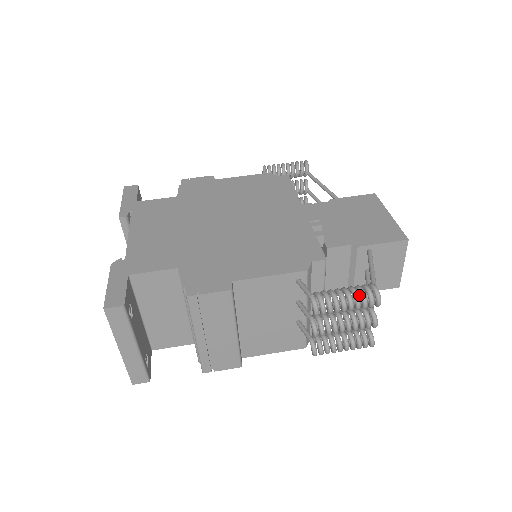
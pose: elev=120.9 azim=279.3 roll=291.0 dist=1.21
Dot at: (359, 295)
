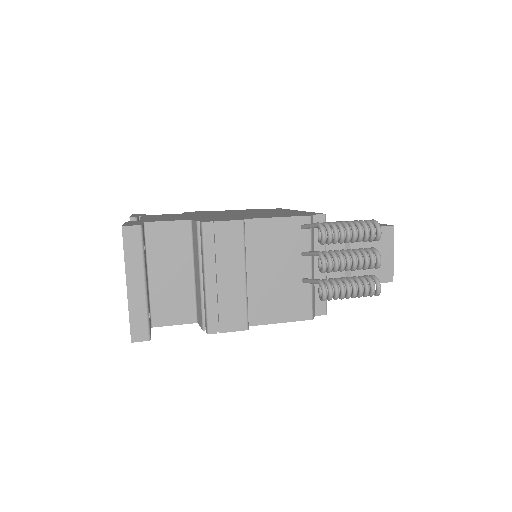
Dot at: occluded
